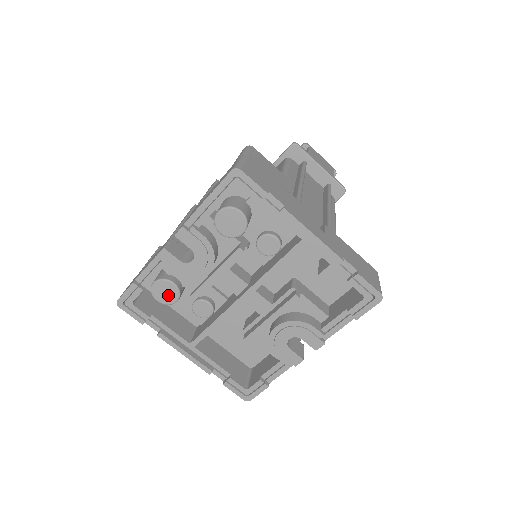
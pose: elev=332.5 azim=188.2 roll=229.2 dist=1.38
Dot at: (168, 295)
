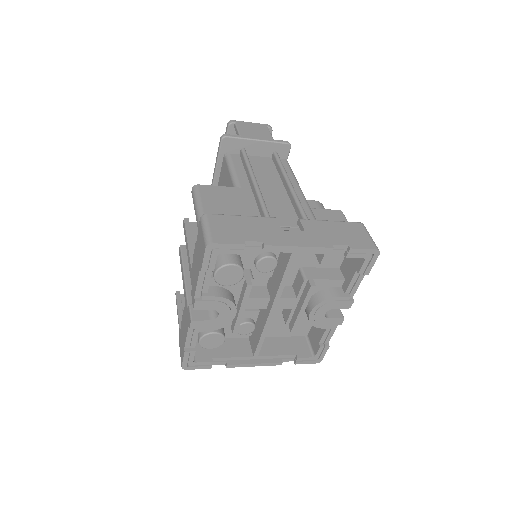
Dot at: (215, 341)
